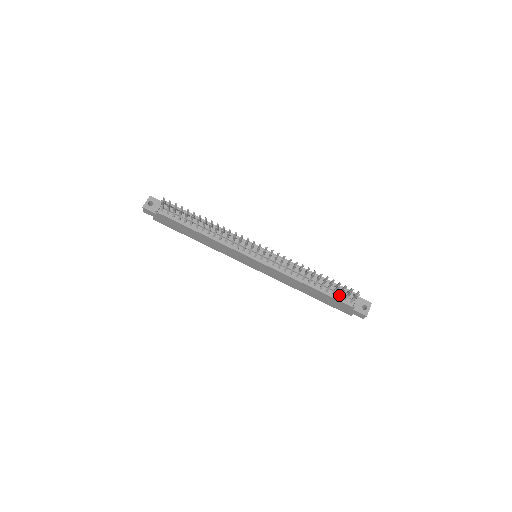
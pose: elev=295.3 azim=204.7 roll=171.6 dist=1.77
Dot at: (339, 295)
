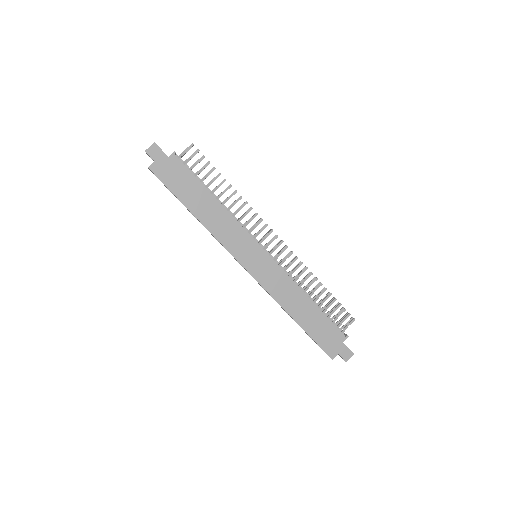
Dot at: (334, 320)
